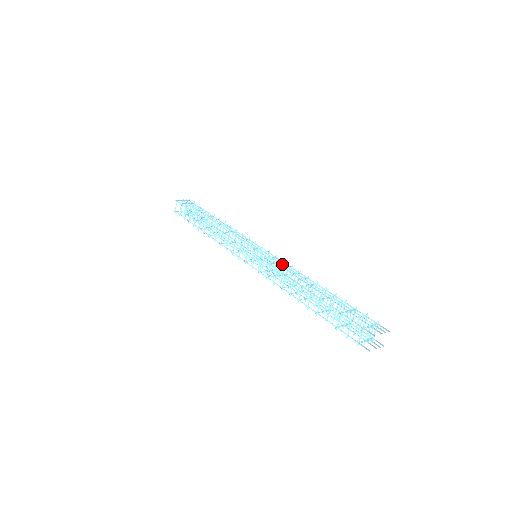
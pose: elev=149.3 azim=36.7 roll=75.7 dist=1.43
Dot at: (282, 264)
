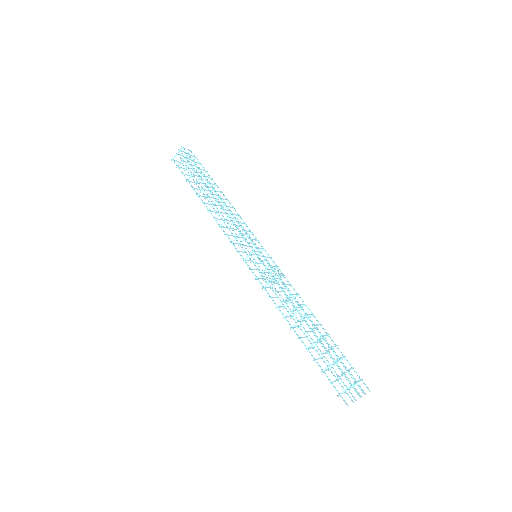
Dot at: occluded
